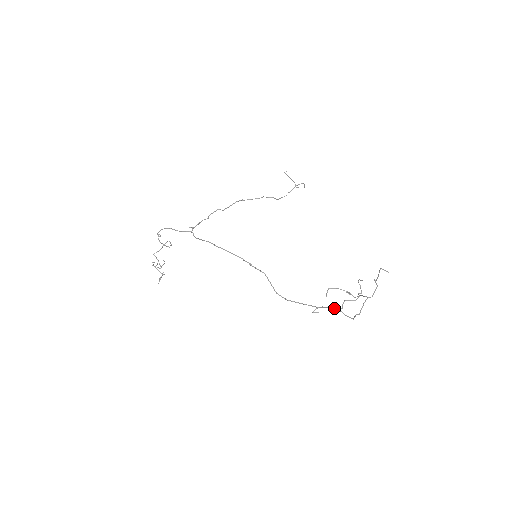
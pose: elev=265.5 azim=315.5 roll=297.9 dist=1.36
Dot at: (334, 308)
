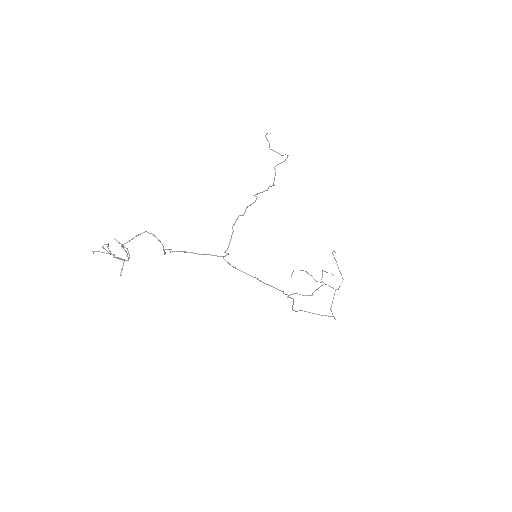
Dot at: occluded
